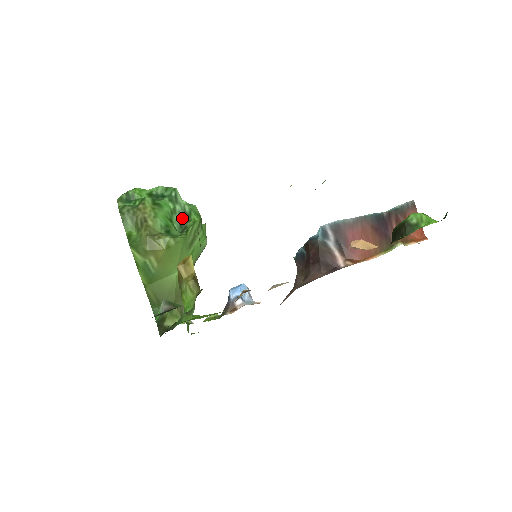
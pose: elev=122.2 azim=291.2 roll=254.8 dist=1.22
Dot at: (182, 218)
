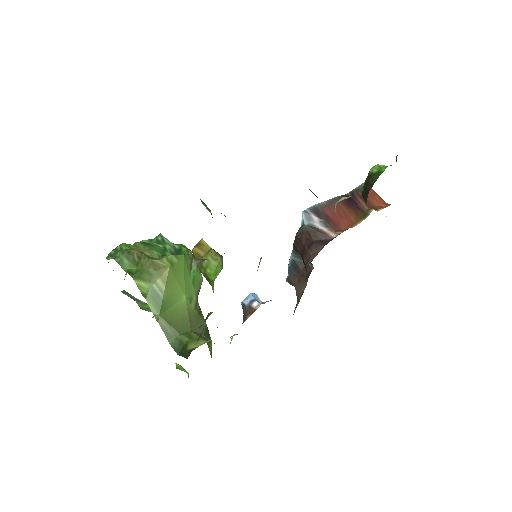
Dot at: (174, 254)
